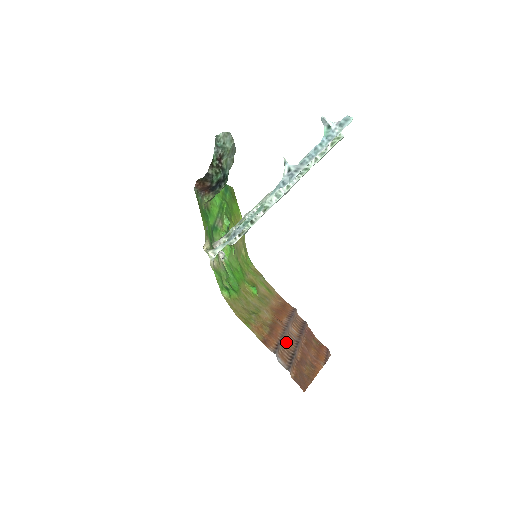
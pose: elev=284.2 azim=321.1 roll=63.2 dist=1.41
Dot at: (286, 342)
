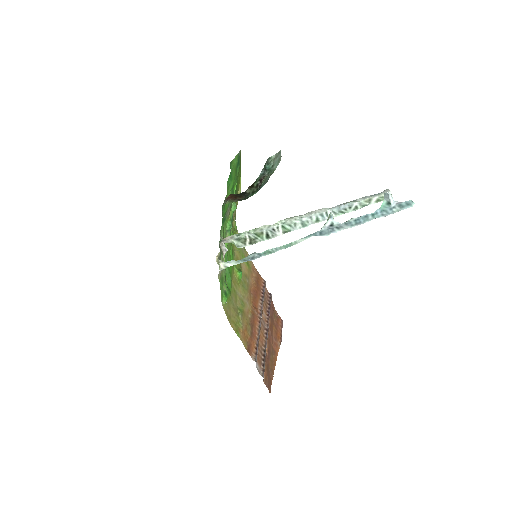
Dot at: (260, 336)
